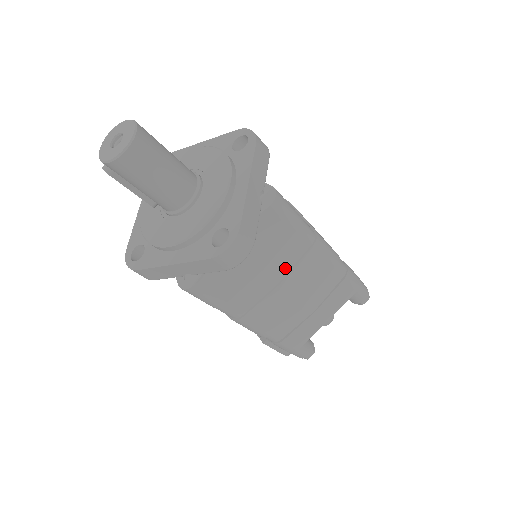
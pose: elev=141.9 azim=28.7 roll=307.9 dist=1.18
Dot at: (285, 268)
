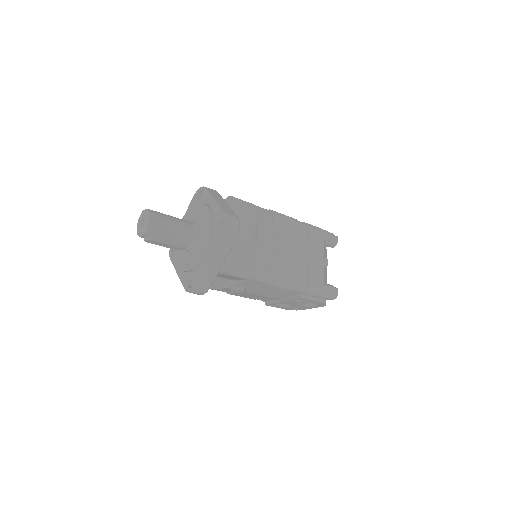
Dot at: (269, 234)
